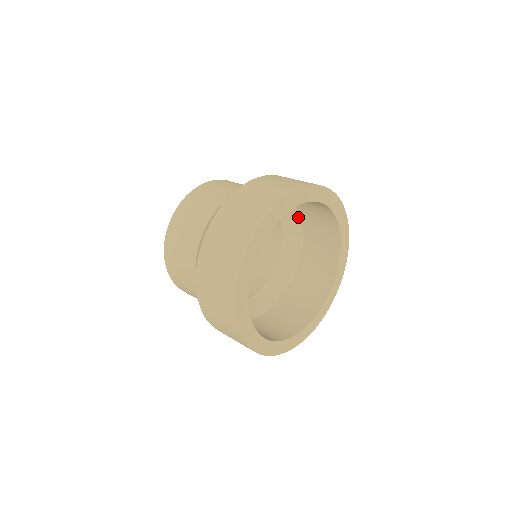
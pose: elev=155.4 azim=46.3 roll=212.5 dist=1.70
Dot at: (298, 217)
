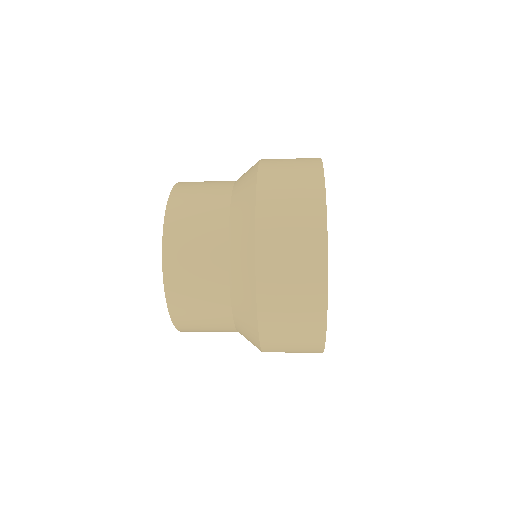
Dot at: occluded
